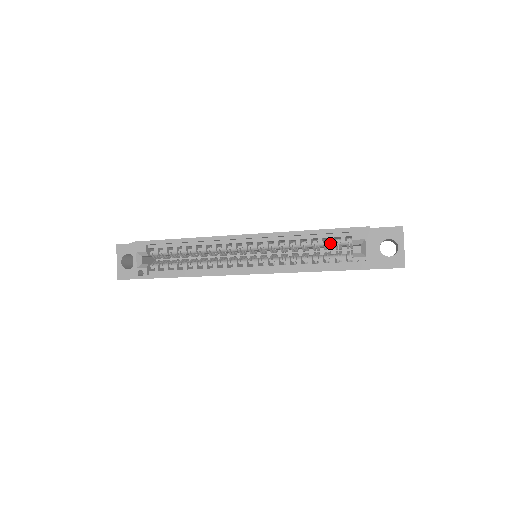
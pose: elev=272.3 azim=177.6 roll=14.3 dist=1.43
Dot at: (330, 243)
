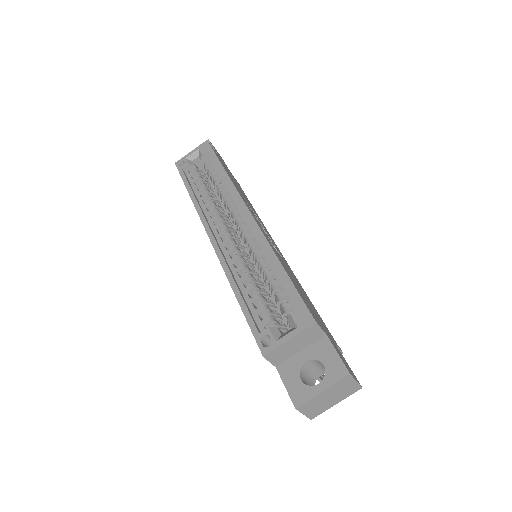
Dot at: (279, 295)
